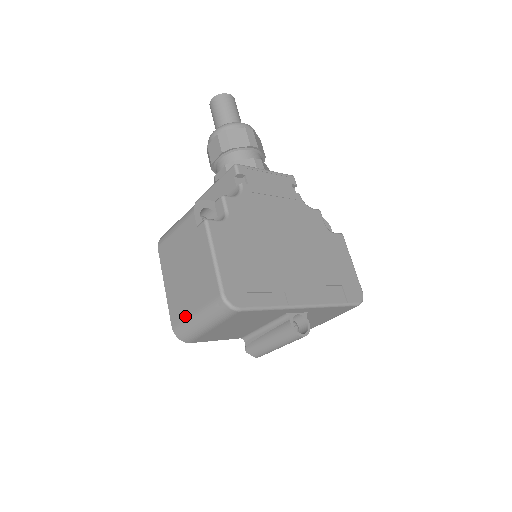
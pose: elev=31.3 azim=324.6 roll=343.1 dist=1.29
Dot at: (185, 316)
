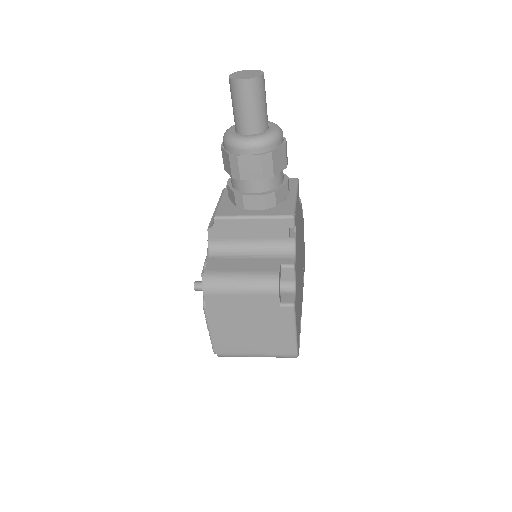
Dot at: (241, 353)
